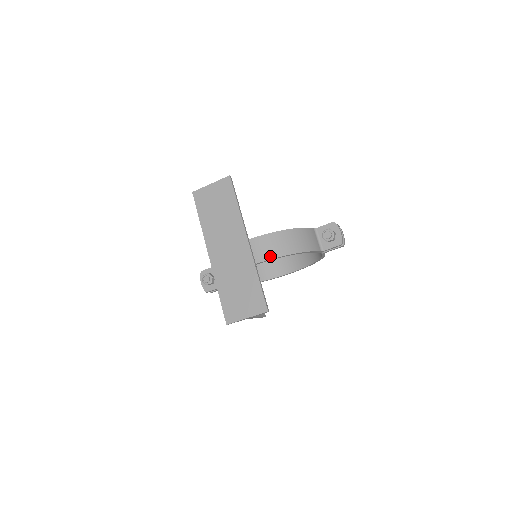
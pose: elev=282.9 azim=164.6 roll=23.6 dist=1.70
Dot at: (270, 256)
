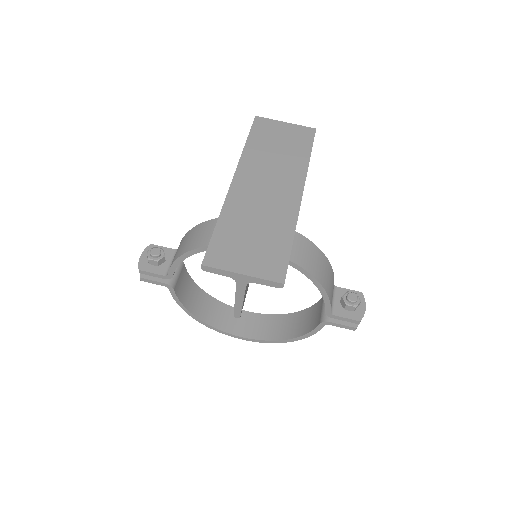
Dot at: occluded
